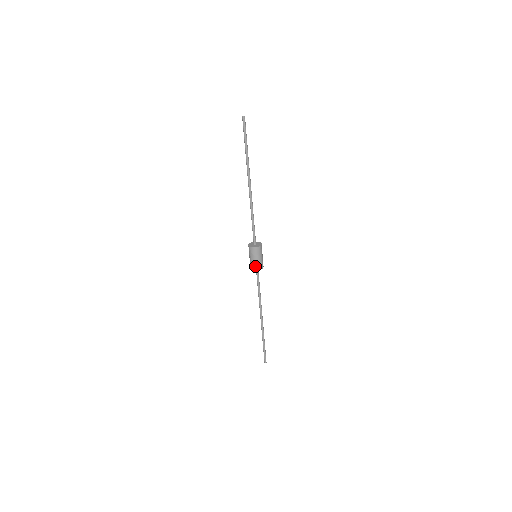
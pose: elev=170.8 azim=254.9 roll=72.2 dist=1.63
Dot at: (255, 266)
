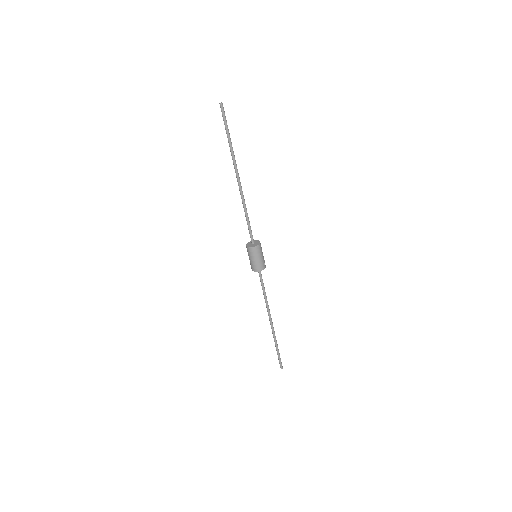
Dot at: (257, 267)
